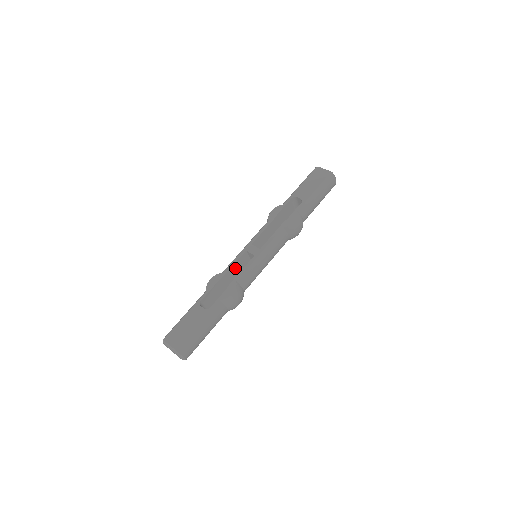
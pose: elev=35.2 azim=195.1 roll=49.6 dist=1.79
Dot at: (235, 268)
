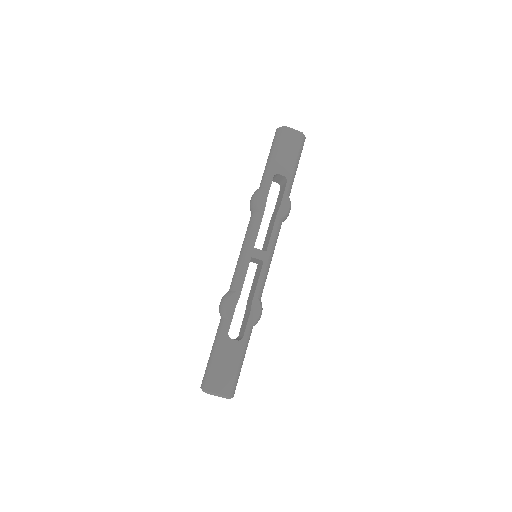
Dot at: occluded
